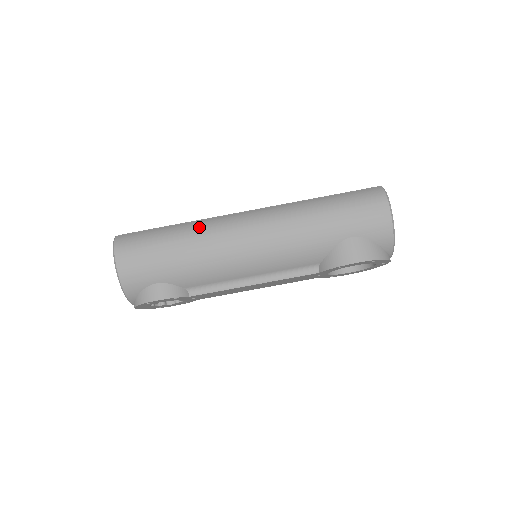
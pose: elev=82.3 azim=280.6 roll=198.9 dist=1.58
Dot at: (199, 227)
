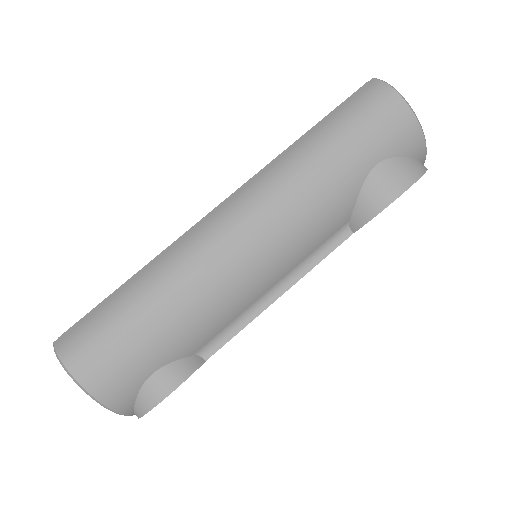
Dot at: (168, 264)
